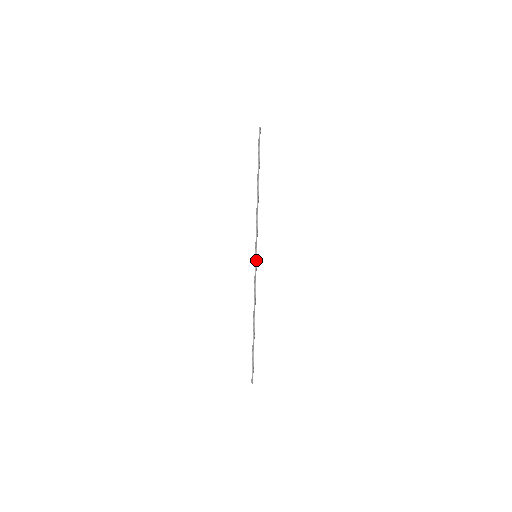
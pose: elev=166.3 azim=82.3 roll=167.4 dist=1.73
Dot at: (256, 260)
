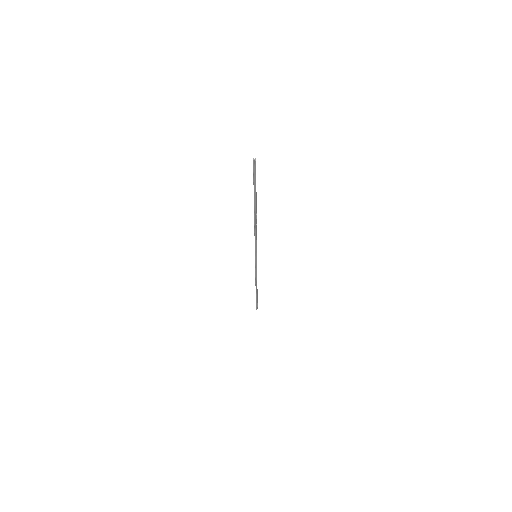
Dot at: (256, 259)
